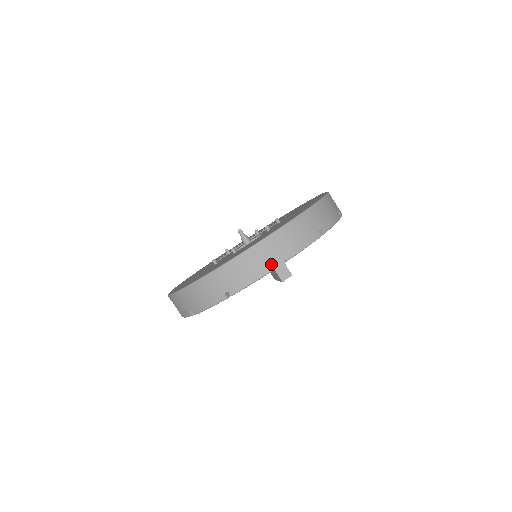
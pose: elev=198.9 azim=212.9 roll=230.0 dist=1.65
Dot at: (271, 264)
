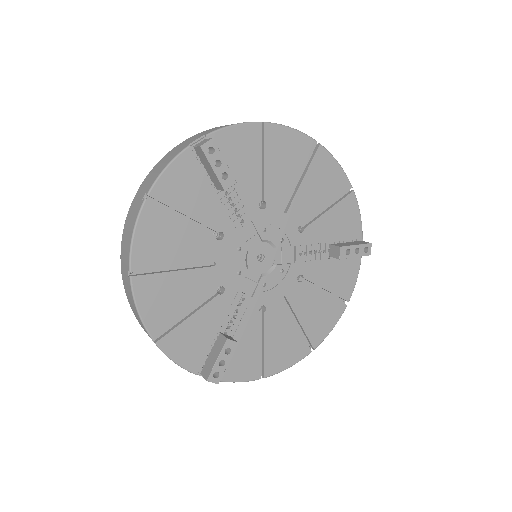
Dot at: (188, 144)
